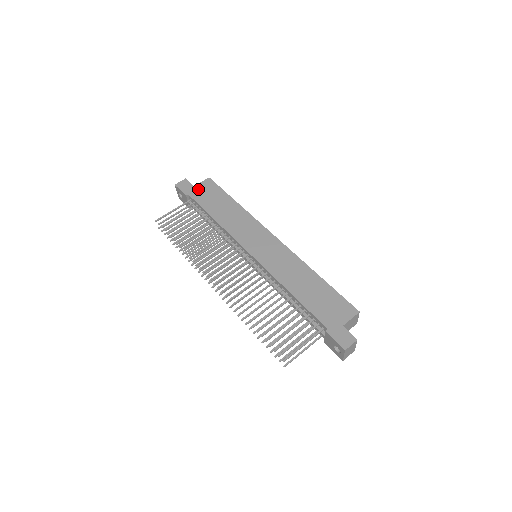
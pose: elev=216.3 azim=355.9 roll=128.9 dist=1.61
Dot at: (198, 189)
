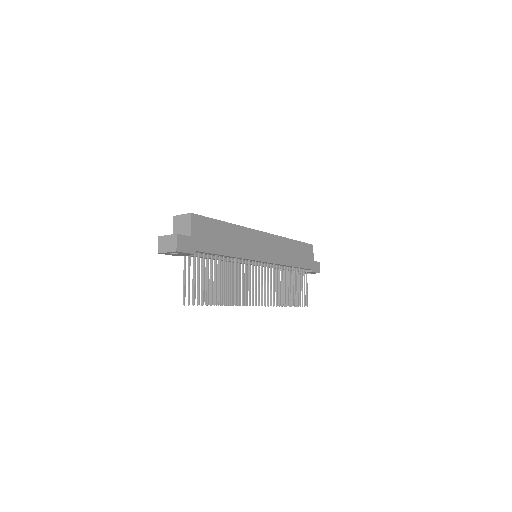
Dot at: (197, 237)
